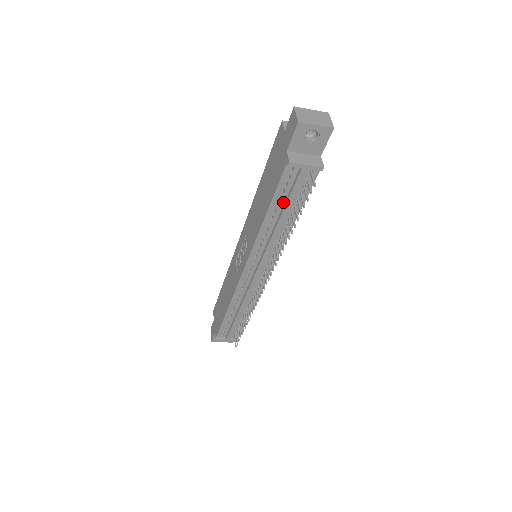
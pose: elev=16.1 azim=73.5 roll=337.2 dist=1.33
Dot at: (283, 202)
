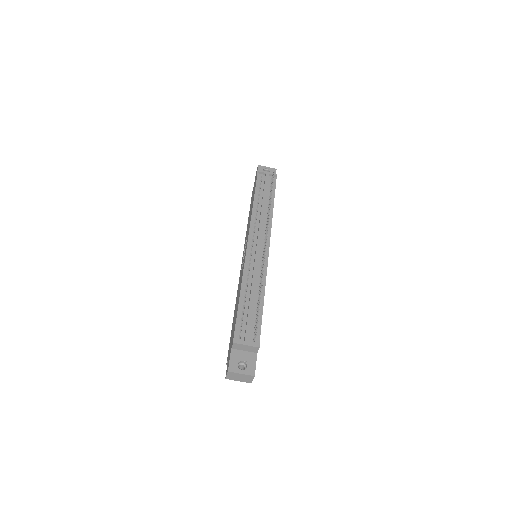
Dot at: (262, 194)
